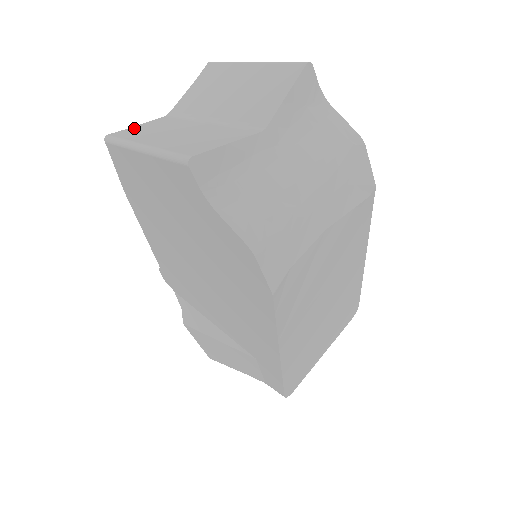
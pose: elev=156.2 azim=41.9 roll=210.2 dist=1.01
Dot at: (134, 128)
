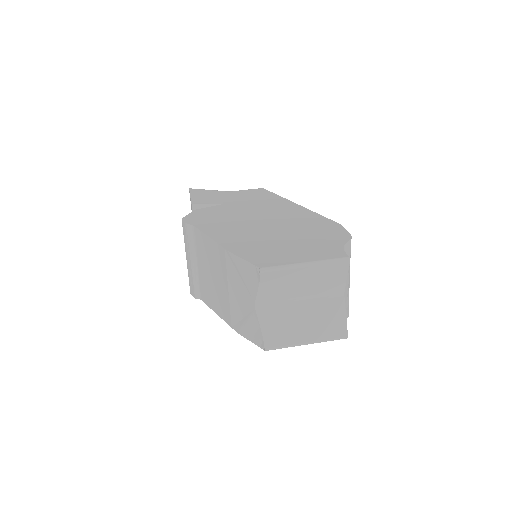
Dot at: (267, 333)
